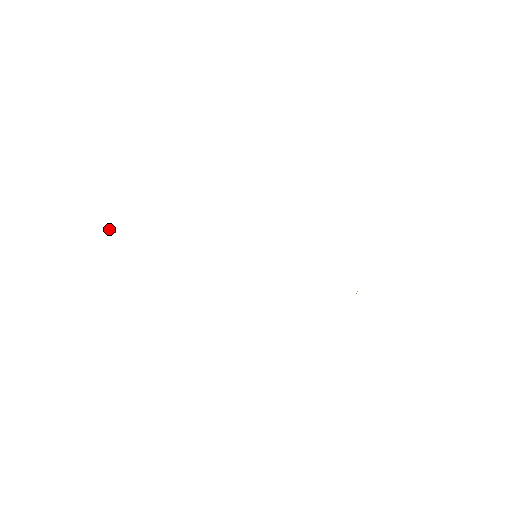
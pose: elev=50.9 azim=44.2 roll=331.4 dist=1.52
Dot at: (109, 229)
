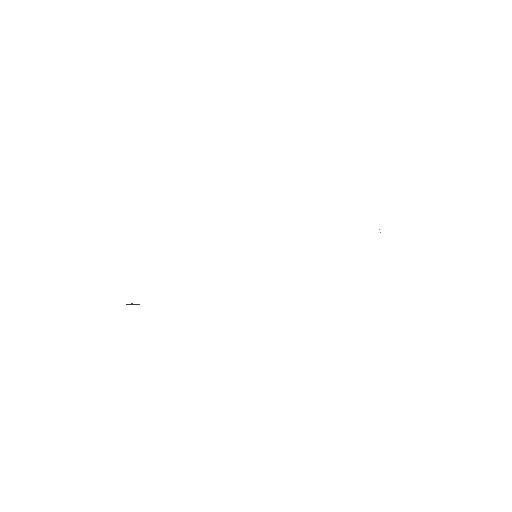
Dot at: (128, 304)
